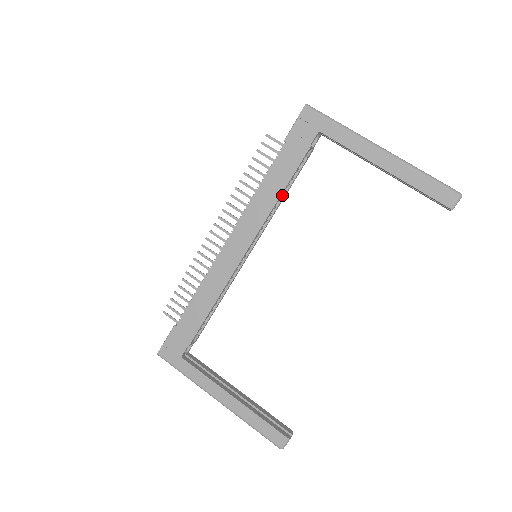
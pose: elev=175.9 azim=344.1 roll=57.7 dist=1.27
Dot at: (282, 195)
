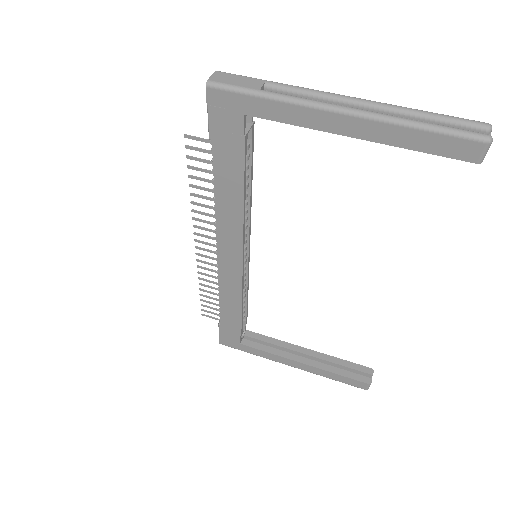
Dot at: (247, 188)
